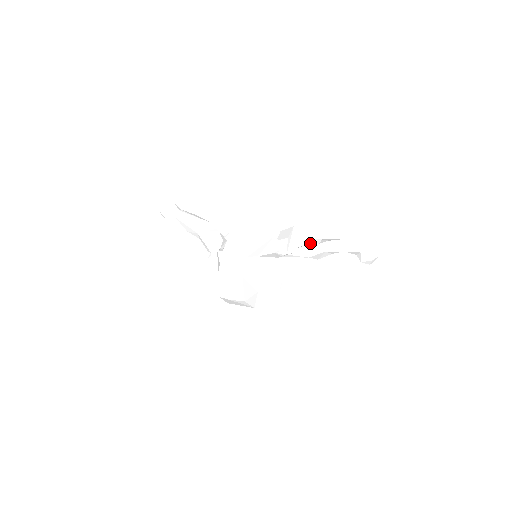
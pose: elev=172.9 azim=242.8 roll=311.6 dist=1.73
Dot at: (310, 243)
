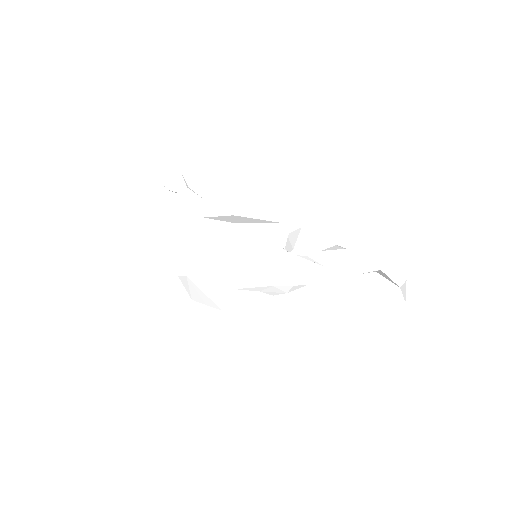
Dot at: (333, 248)
